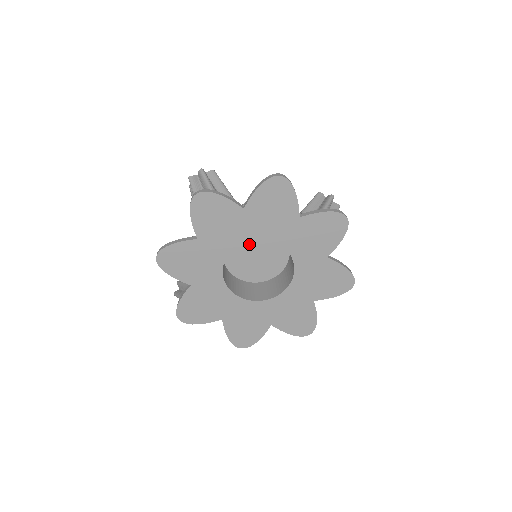
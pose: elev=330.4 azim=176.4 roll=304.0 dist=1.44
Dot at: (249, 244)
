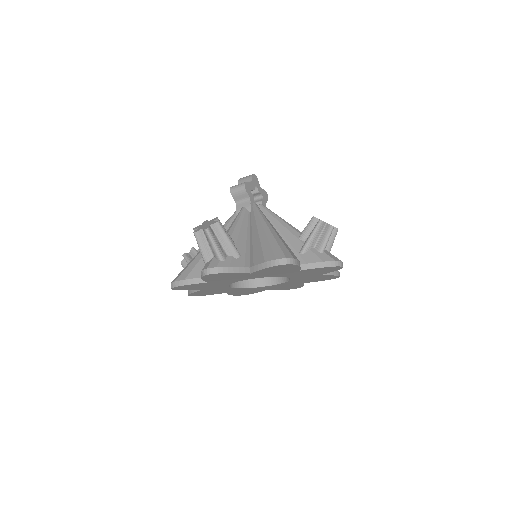
Dot at: occluded
